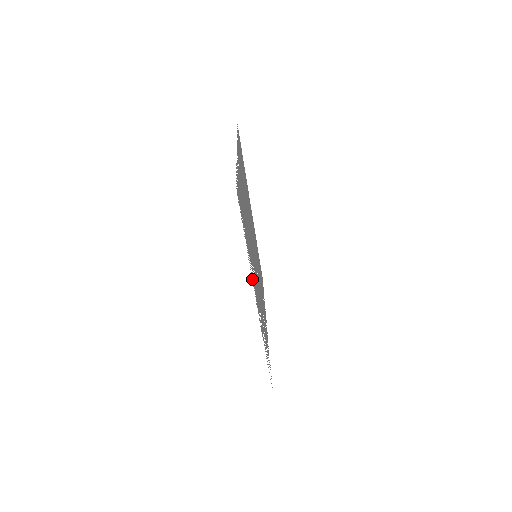
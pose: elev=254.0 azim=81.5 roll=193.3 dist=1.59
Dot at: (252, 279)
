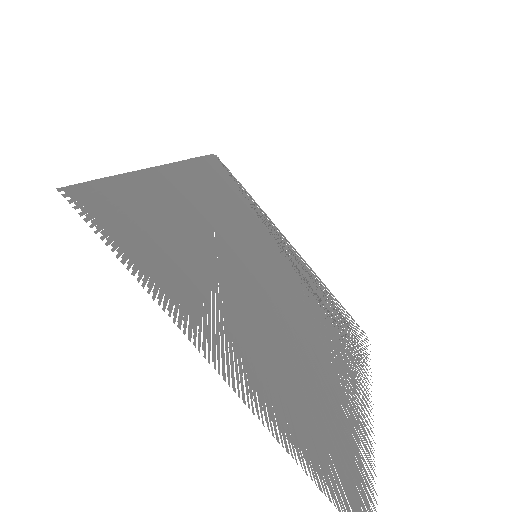
Dot at: occluded
